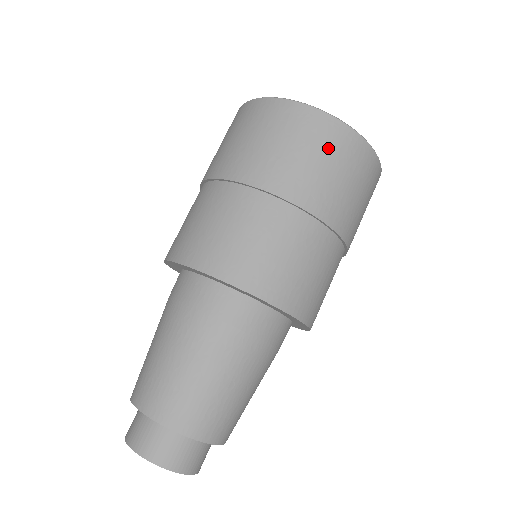
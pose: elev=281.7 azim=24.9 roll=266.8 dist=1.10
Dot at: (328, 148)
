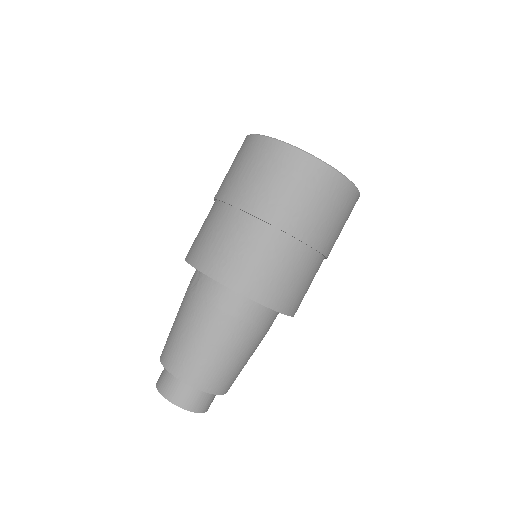
Dot at: (347, 212)
